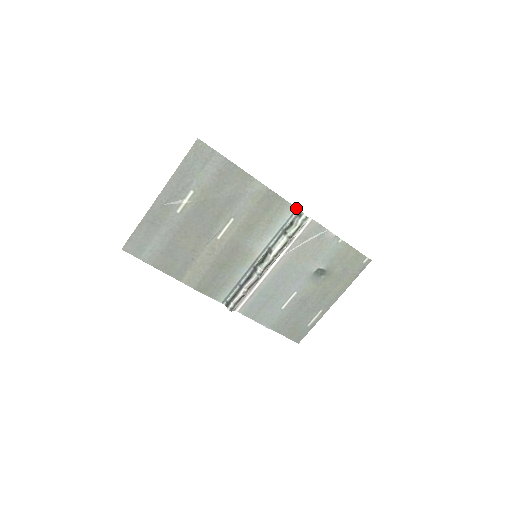
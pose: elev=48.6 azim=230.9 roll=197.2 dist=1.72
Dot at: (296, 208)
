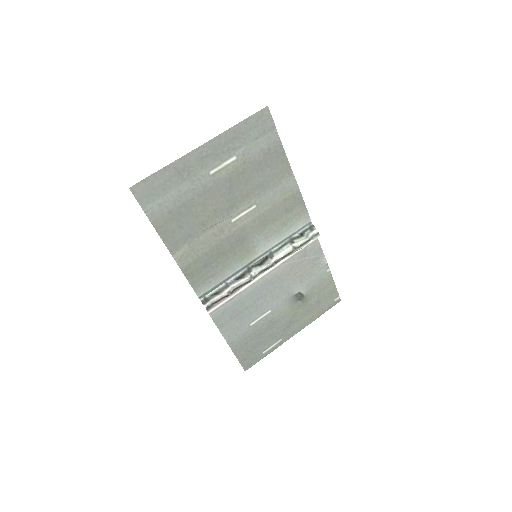
Dot at: (310, 221)
